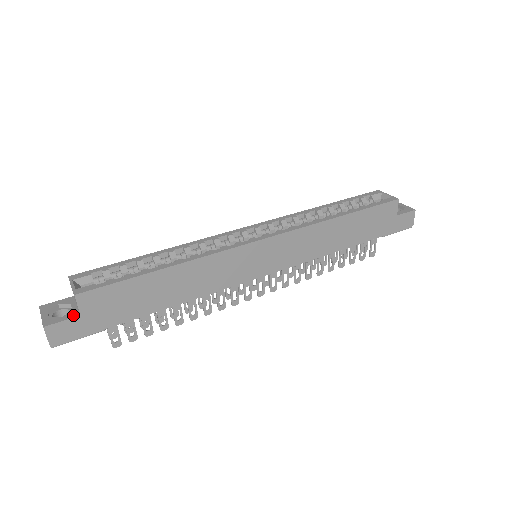
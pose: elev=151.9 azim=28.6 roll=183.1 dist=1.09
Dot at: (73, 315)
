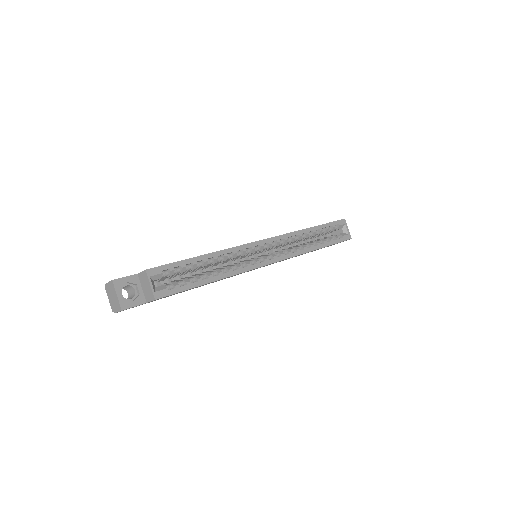
Dot at: (141, 301)
